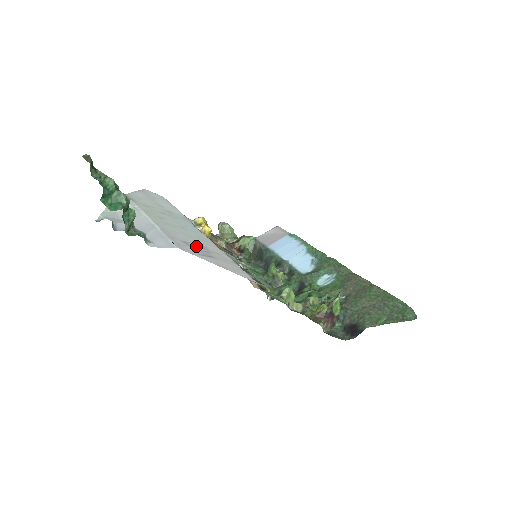
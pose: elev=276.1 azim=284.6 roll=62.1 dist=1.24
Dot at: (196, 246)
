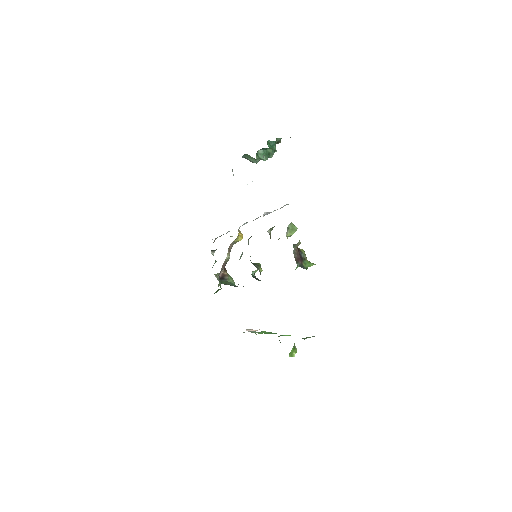
Dot at: occluded
